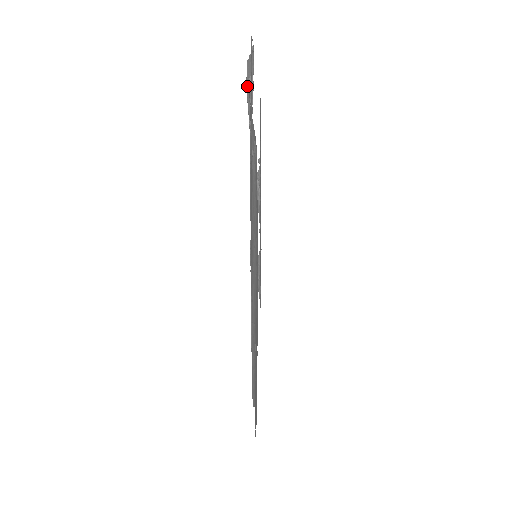
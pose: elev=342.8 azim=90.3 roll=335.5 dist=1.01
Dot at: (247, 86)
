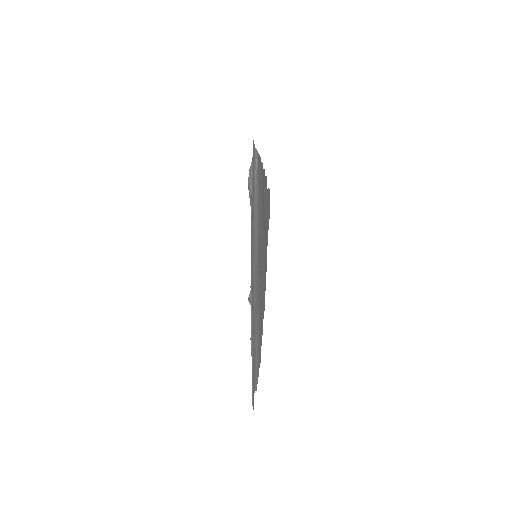
Dot at: (249, 180)
